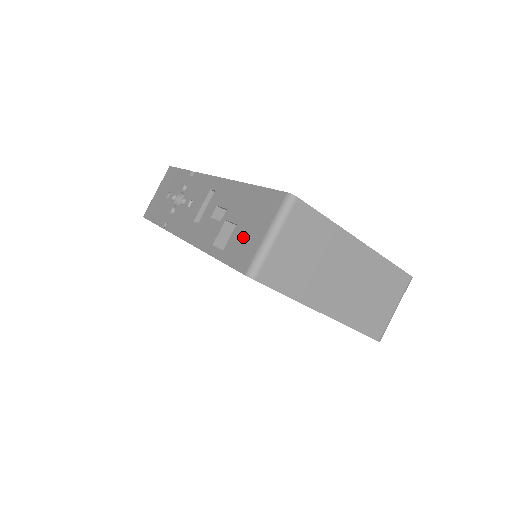
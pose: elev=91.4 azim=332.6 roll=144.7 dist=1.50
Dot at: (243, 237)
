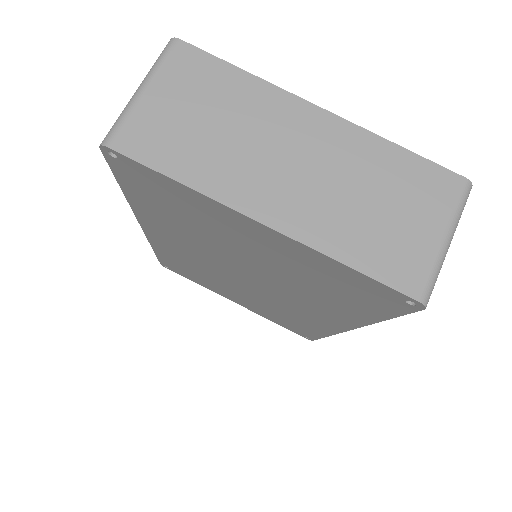
Dot at: occluded
